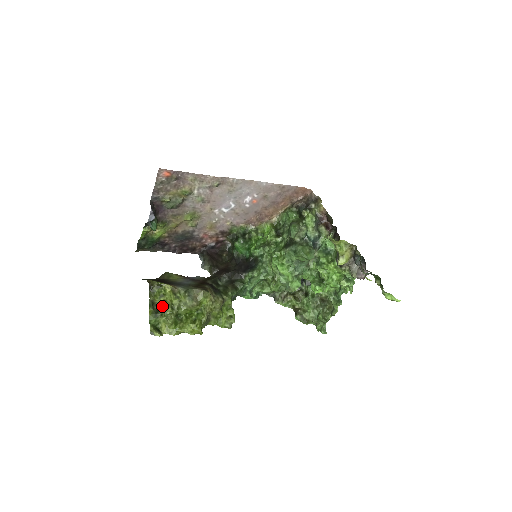
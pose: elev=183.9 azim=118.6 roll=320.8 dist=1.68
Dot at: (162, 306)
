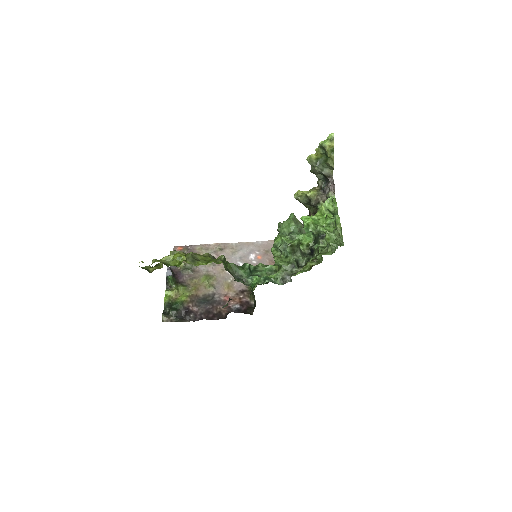
Dot at: occluded
